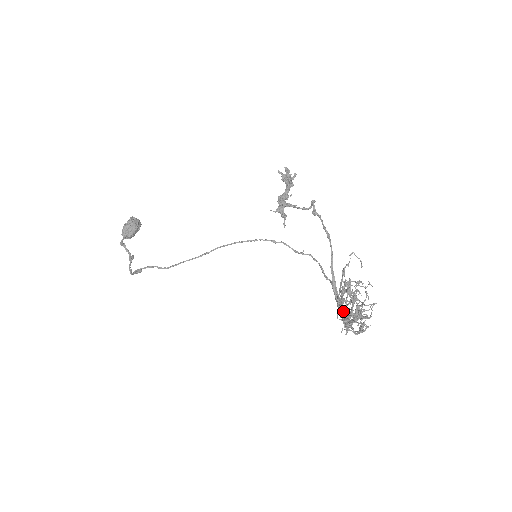
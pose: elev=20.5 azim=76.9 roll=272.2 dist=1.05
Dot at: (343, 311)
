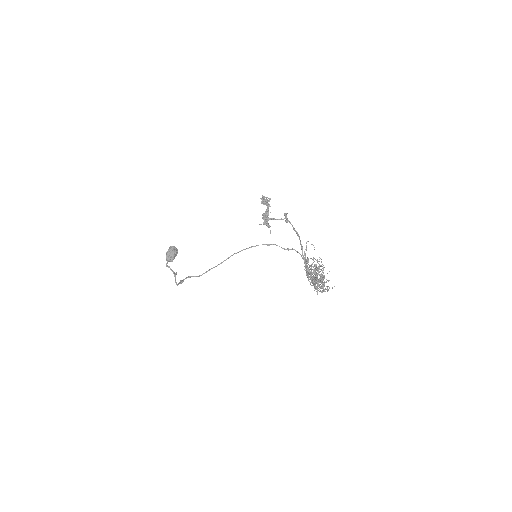
Dot at: (310, 279)
